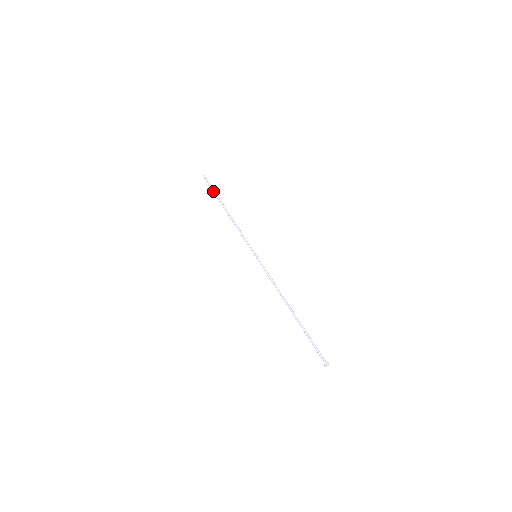
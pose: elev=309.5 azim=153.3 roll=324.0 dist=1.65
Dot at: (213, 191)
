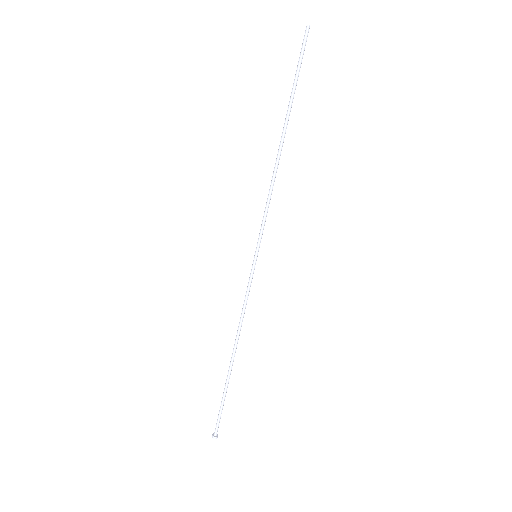
Dot at: occluded
